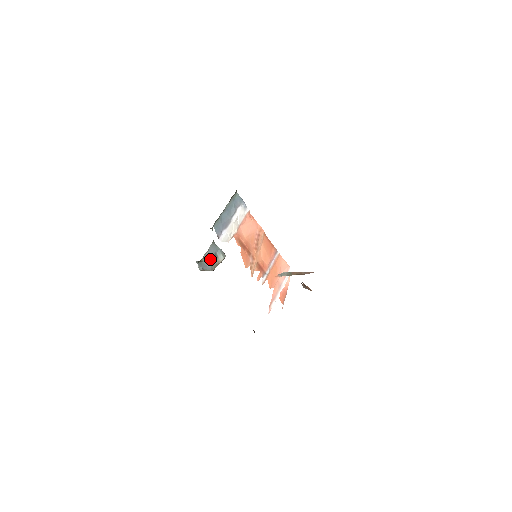
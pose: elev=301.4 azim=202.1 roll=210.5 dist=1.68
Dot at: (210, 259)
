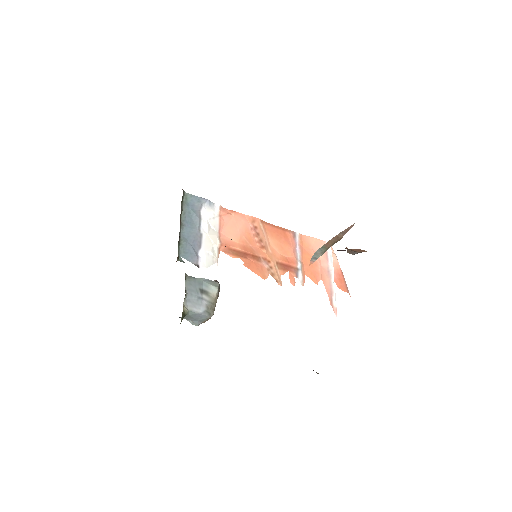
Dot at: (198, 302)
